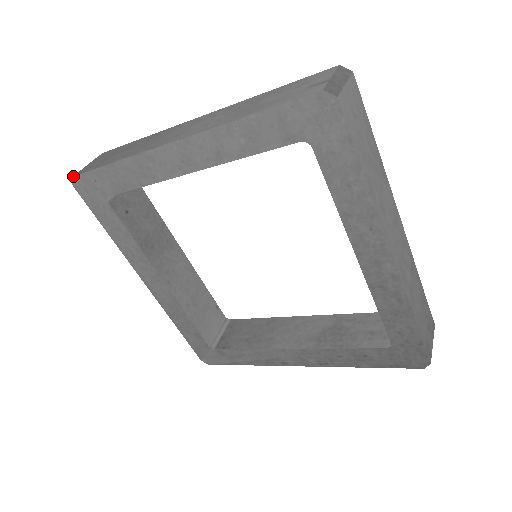
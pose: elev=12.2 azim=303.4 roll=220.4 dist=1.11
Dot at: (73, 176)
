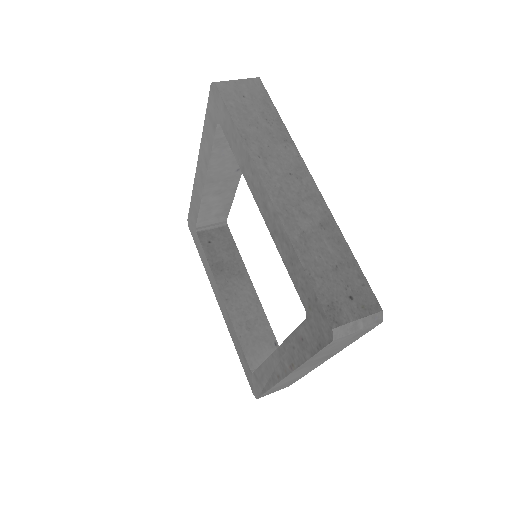
Dot at: (187, 219)
